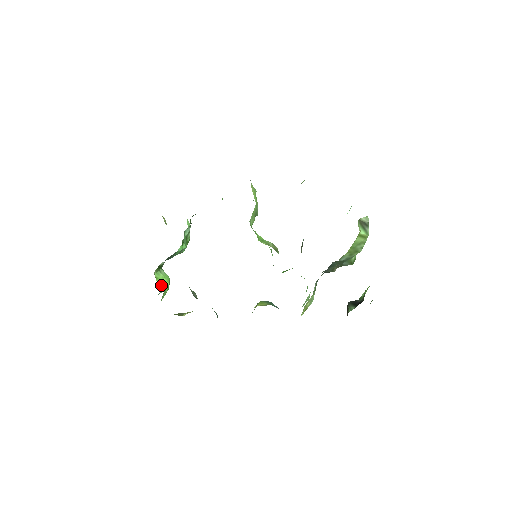
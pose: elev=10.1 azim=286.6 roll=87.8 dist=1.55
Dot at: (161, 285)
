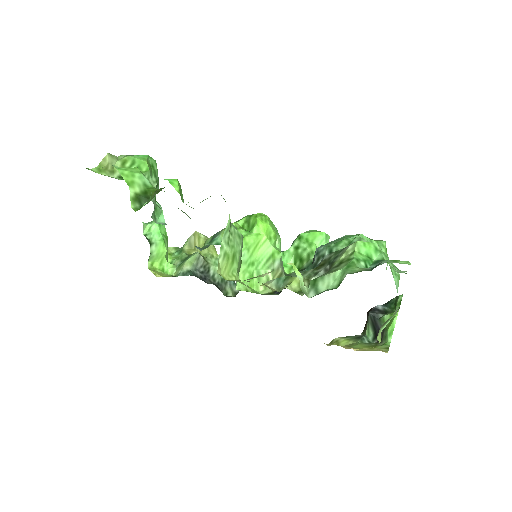
Dot at: (161, 263)
